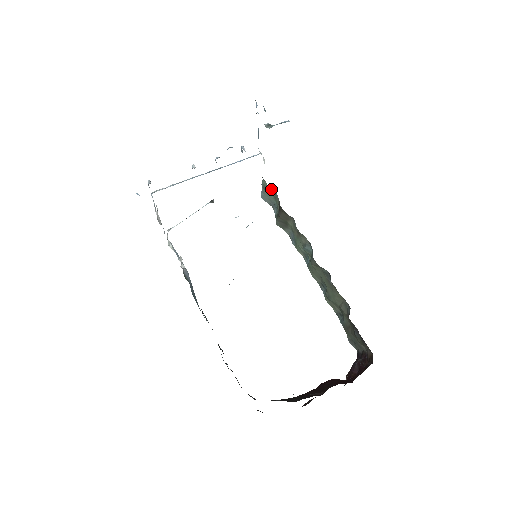
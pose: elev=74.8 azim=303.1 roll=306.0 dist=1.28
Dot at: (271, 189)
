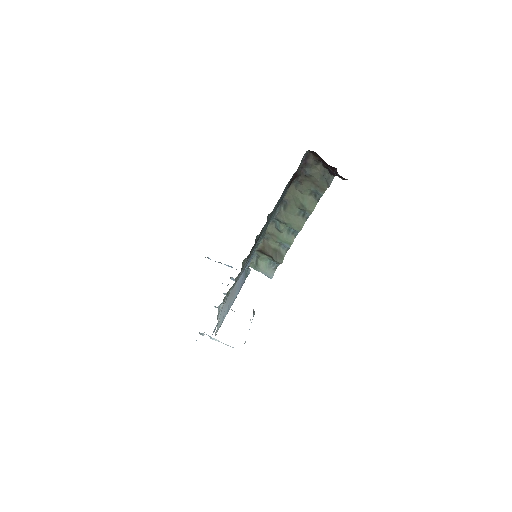
Dot at: (255, 260)
